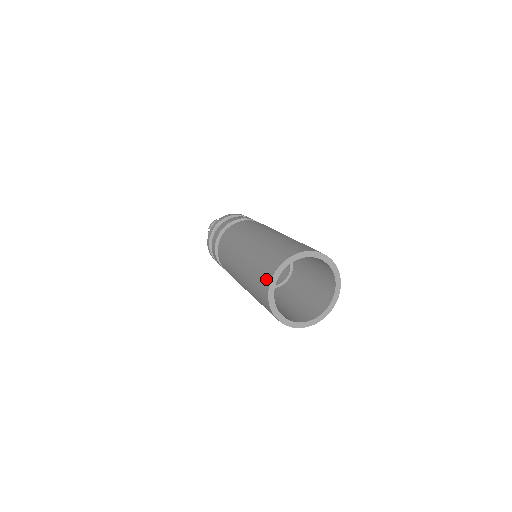
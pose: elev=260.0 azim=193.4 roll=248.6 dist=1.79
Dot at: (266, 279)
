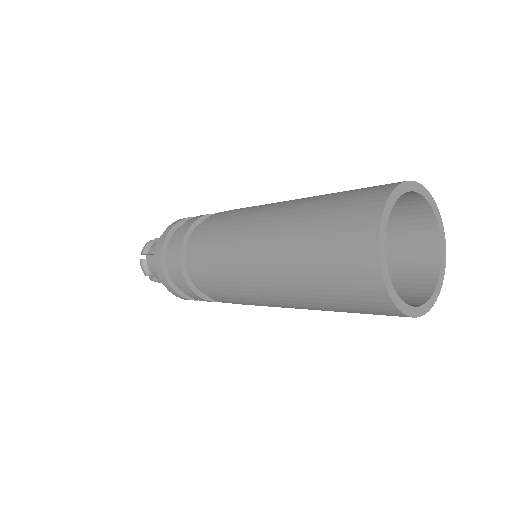
Dot at: (376, 301)
